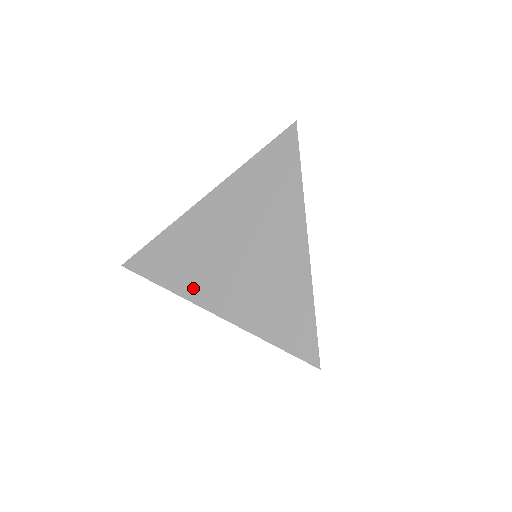
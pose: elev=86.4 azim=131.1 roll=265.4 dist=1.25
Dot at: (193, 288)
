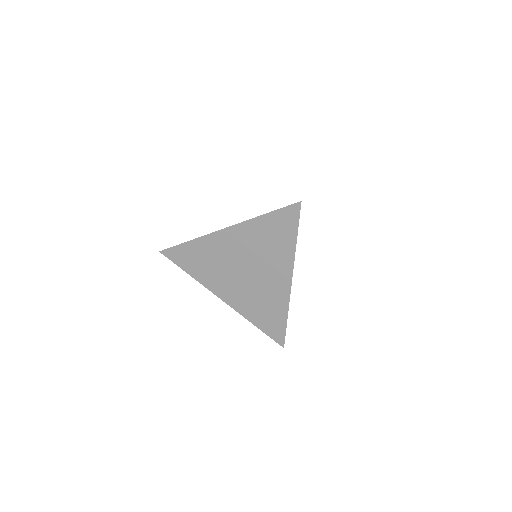
Dot at: (211, 283)
